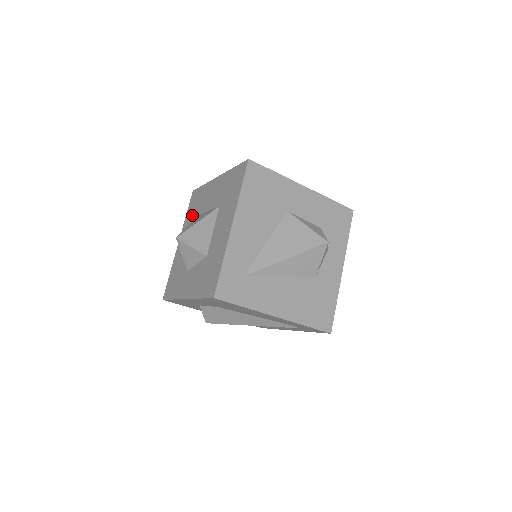
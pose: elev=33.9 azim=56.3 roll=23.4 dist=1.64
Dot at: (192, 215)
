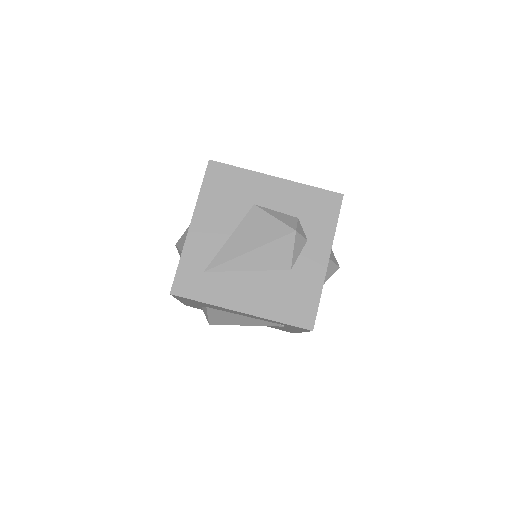
Dot at: occluded
